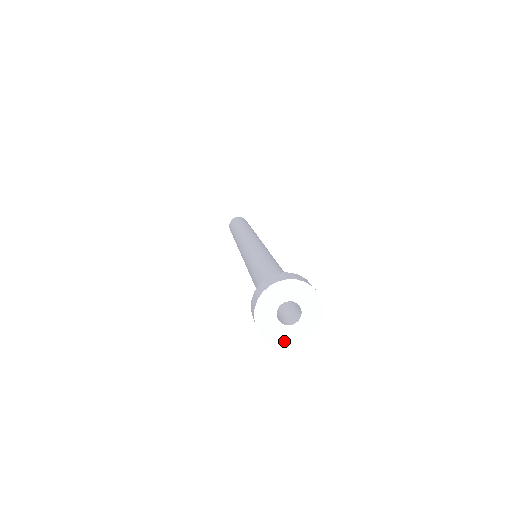
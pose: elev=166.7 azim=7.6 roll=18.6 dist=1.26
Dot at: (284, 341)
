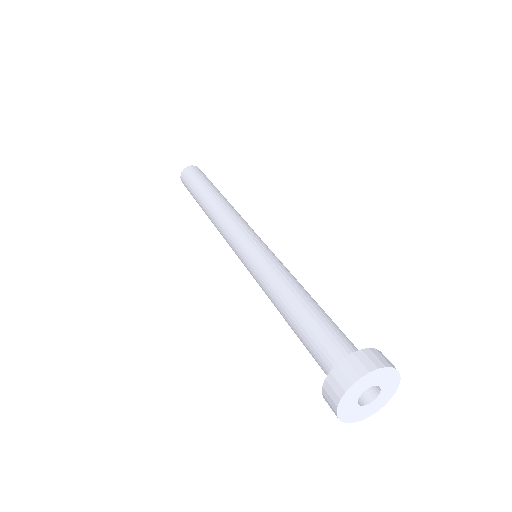
Dot at: (357, 418)
